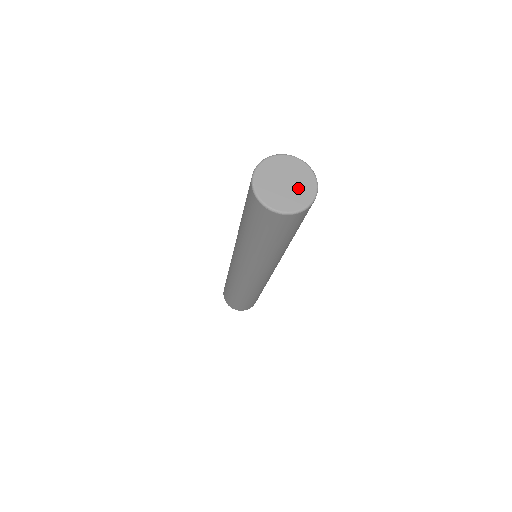
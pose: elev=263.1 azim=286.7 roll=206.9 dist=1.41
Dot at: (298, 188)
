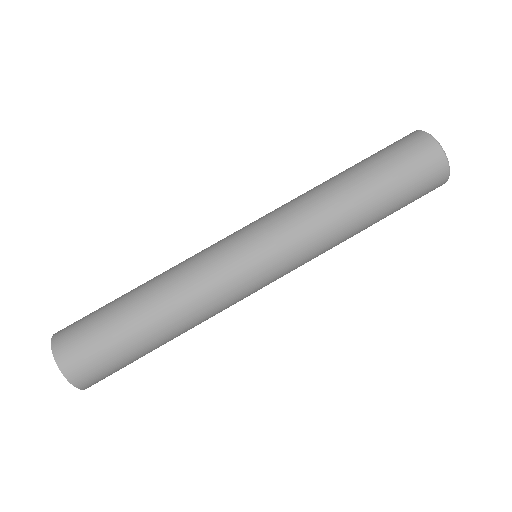
Dot at: occluded
